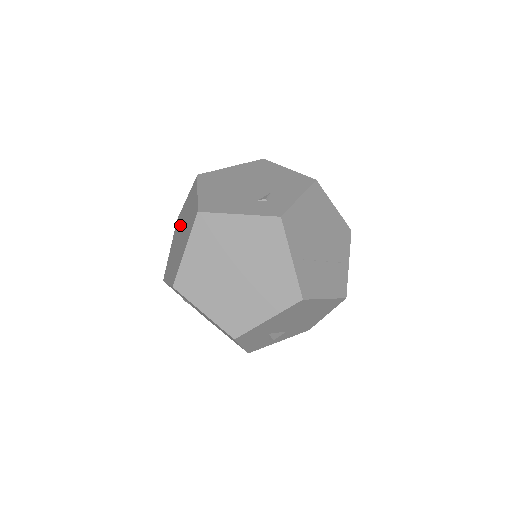
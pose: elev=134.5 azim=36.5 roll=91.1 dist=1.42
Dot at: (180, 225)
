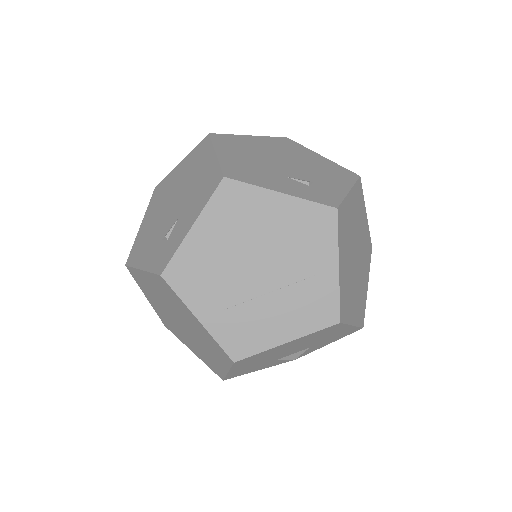
Dot at: occluded
